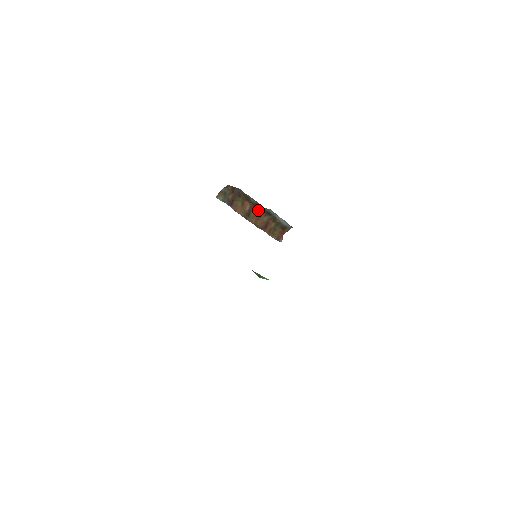
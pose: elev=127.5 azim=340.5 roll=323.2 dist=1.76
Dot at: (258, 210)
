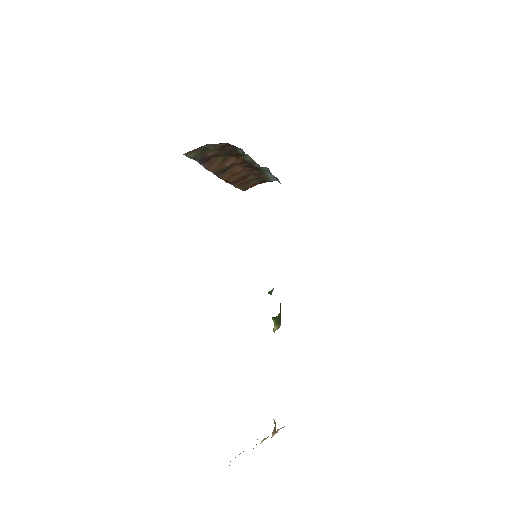
Dot at: (244, 166)
